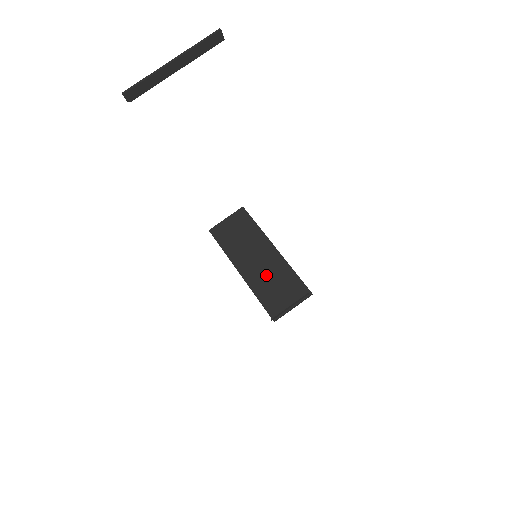
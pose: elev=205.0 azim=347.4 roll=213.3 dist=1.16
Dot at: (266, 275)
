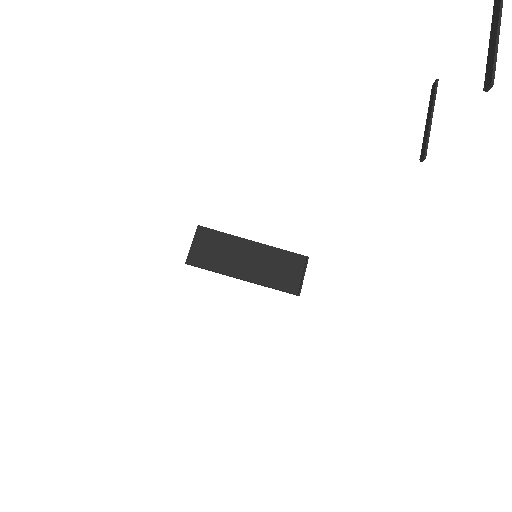
Dot at: (265, 267)
